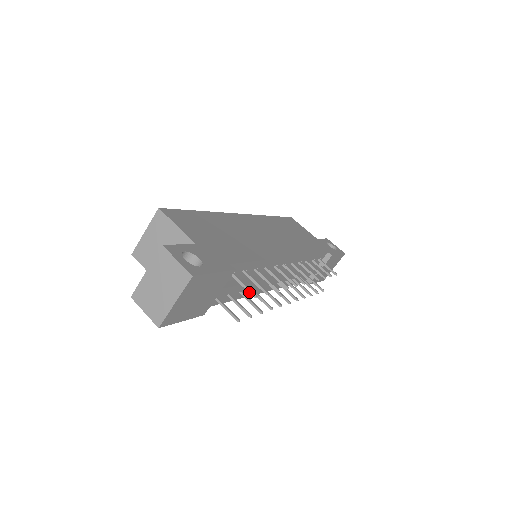
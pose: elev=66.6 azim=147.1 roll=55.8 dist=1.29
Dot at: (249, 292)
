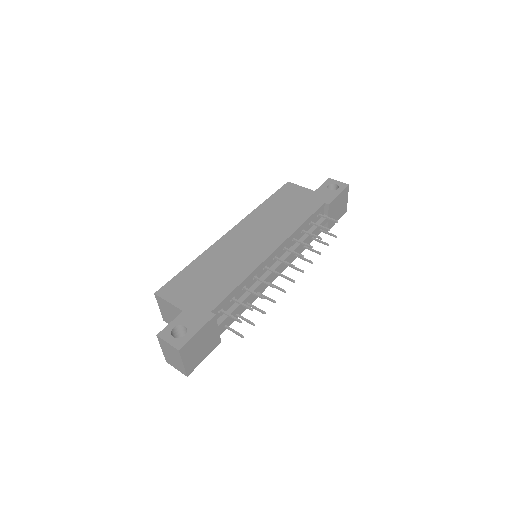
Dot at: (235, 320)
